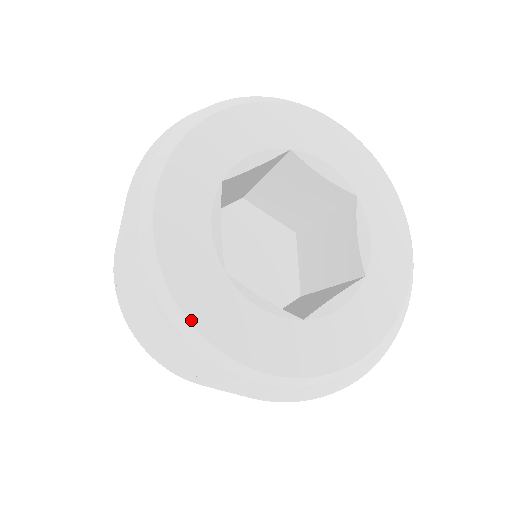
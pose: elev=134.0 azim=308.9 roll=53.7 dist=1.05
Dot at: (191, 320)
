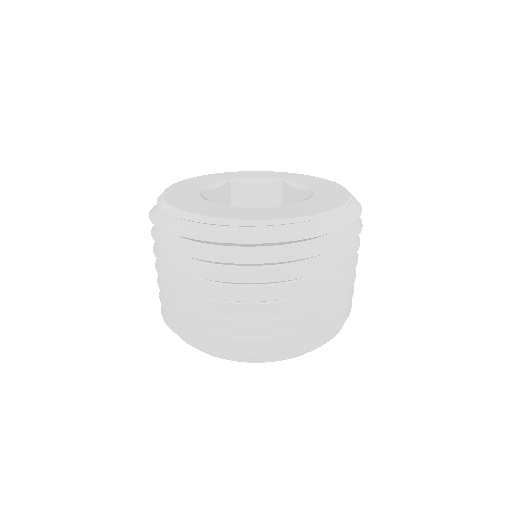
Dot at: (164, 194)
